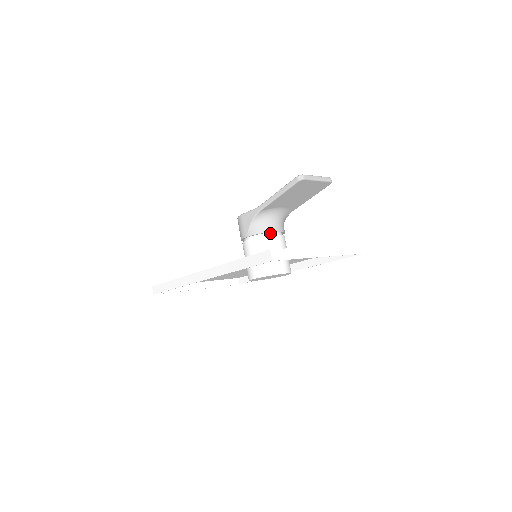
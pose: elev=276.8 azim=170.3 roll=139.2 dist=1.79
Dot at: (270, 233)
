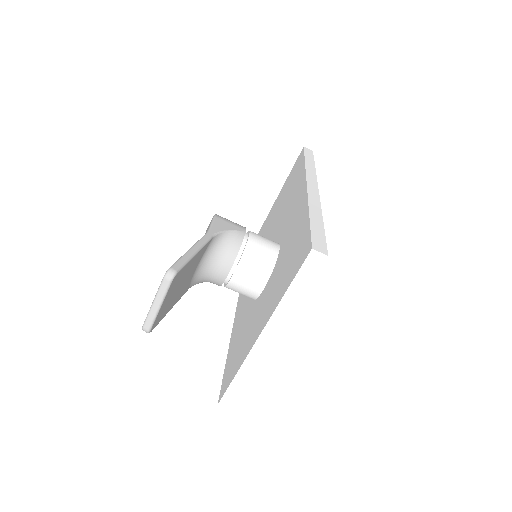
Dot at: (226, 278)
